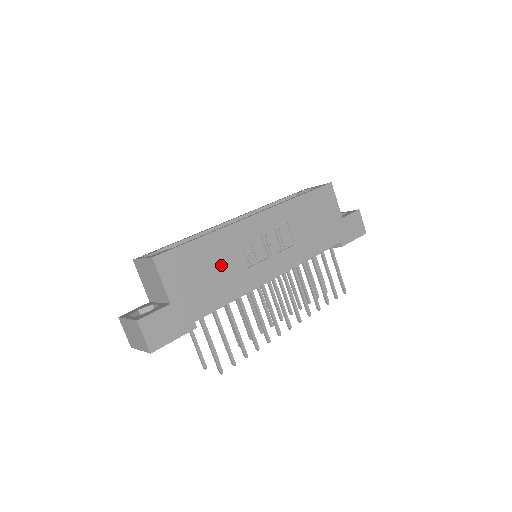
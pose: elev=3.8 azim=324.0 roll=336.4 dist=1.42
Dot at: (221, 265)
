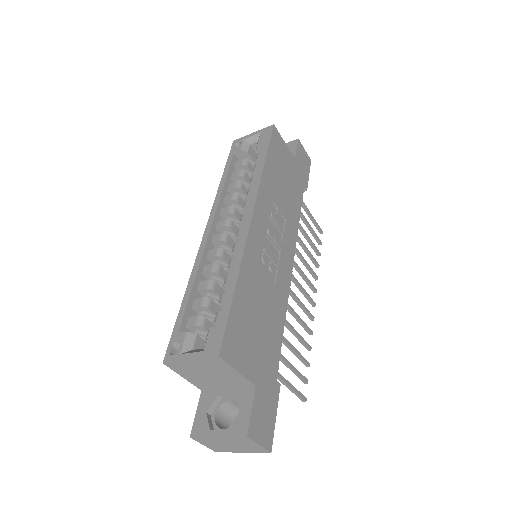
Dot at: (261, 300)
